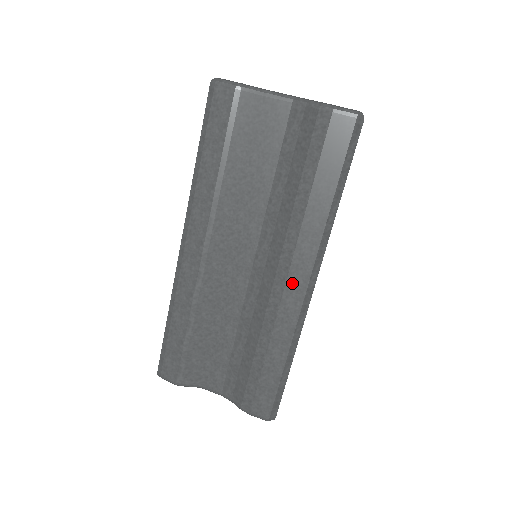
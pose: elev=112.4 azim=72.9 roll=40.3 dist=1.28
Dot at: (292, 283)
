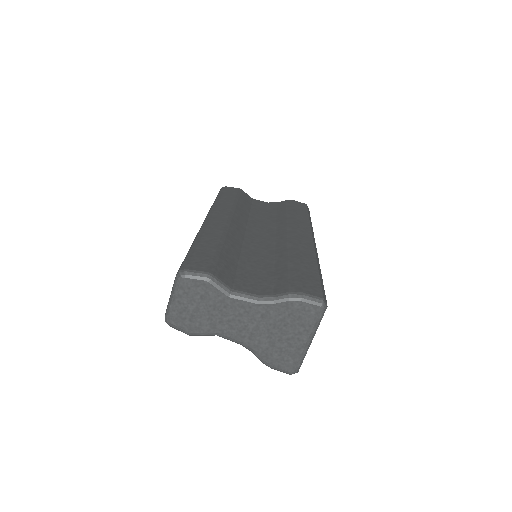
Dot at: occluded
